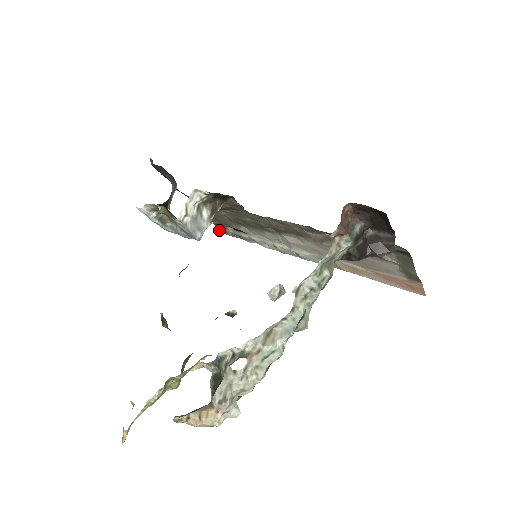
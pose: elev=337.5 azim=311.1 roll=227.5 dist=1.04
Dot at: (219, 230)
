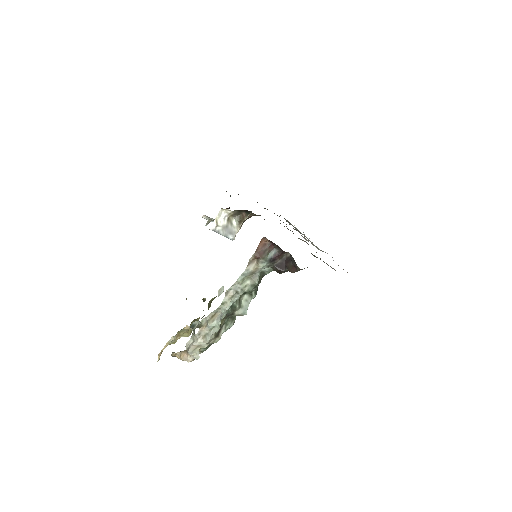
Dot at: occluded
